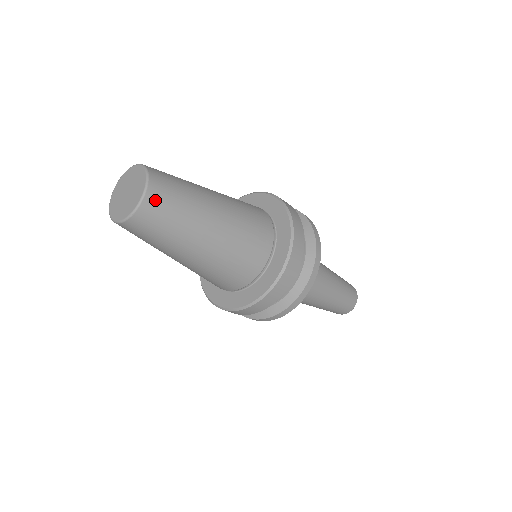
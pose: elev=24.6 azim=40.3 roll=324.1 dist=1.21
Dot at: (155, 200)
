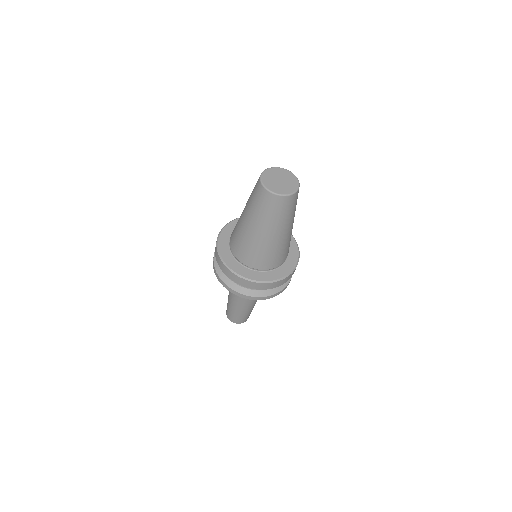
Dot at: (297, 195)
